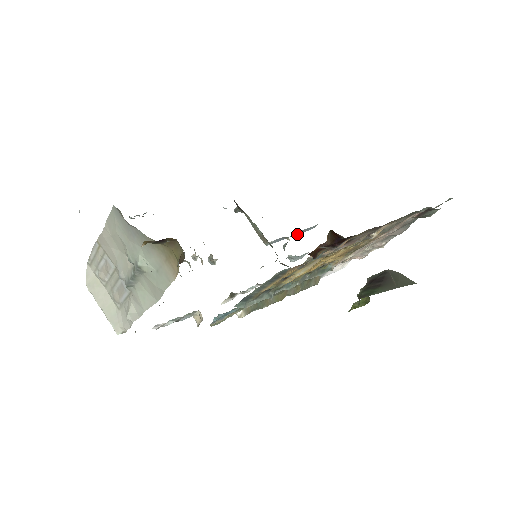
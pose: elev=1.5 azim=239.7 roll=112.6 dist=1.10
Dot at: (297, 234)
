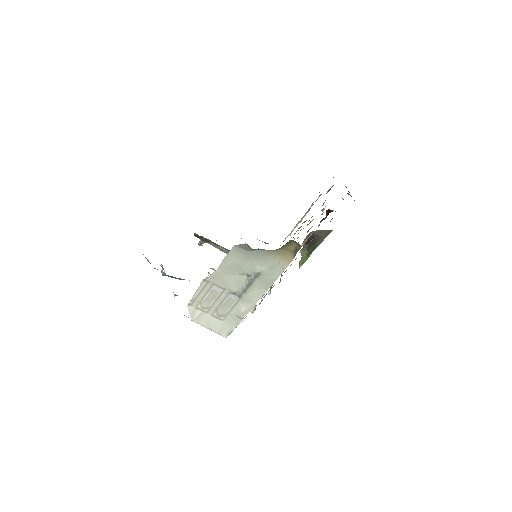
Dot at: occluded
